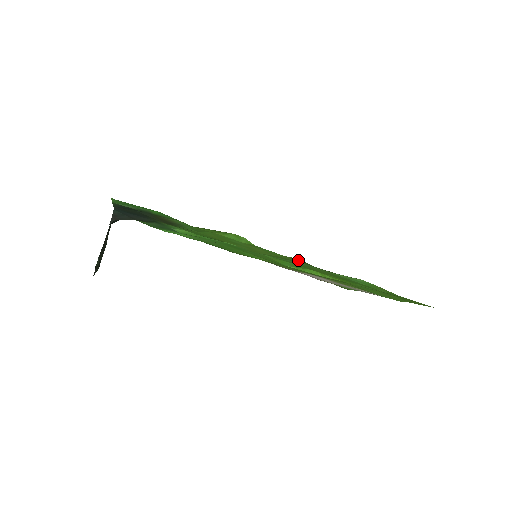
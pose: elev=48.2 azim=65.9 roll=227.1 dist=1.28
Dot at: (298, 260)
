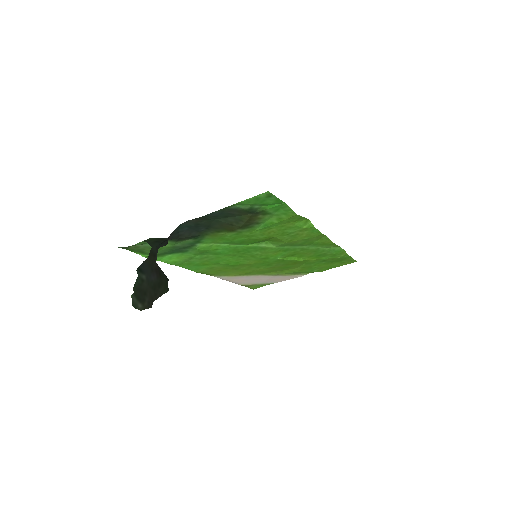
Dot at: (318, 239)
